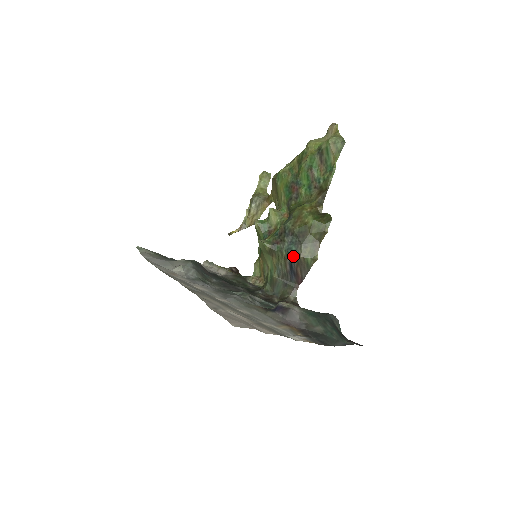
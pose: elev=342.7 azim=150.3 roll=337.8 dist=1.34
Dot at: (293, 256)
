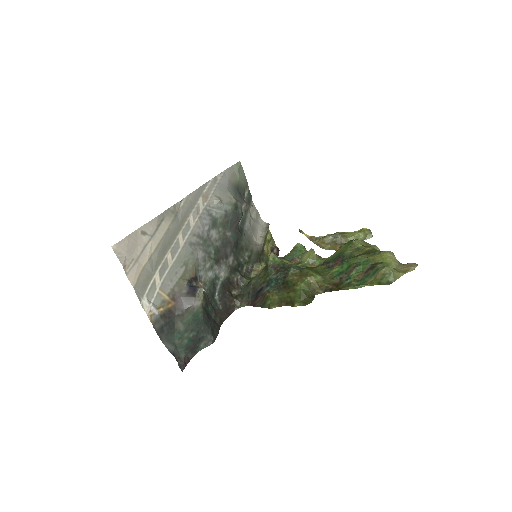
Dot at: (267, 287)
